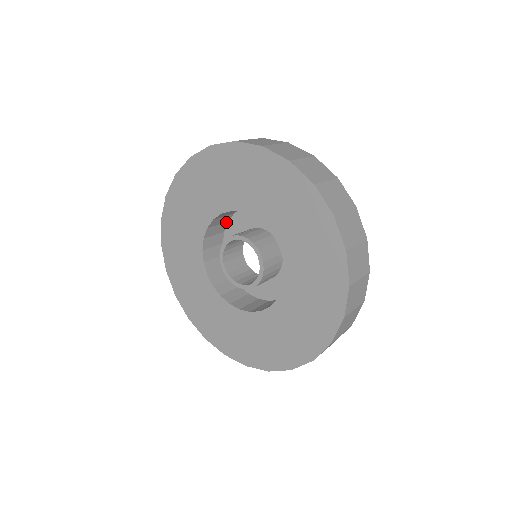
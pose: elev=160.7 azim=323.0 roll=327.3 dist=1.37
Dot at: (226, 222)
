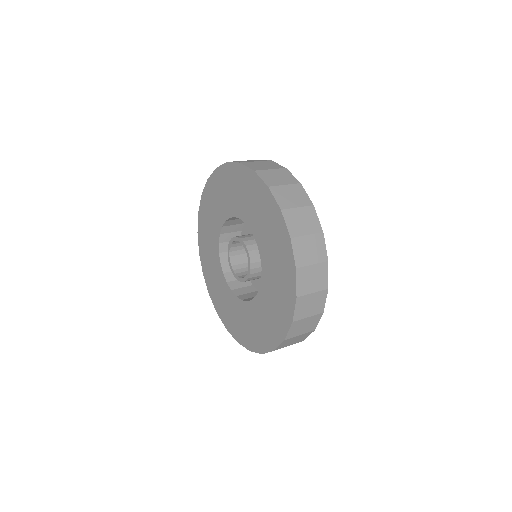
Dot at: occluded
